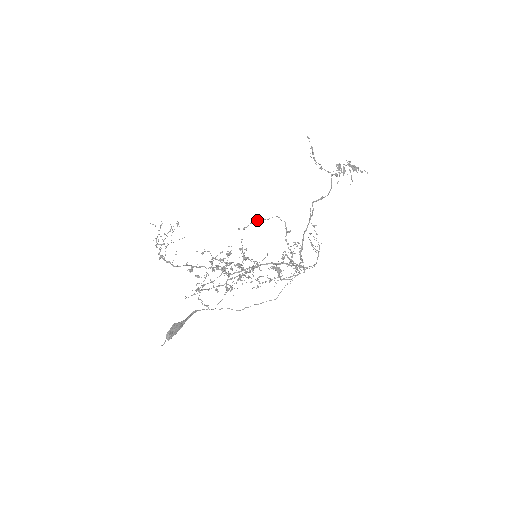
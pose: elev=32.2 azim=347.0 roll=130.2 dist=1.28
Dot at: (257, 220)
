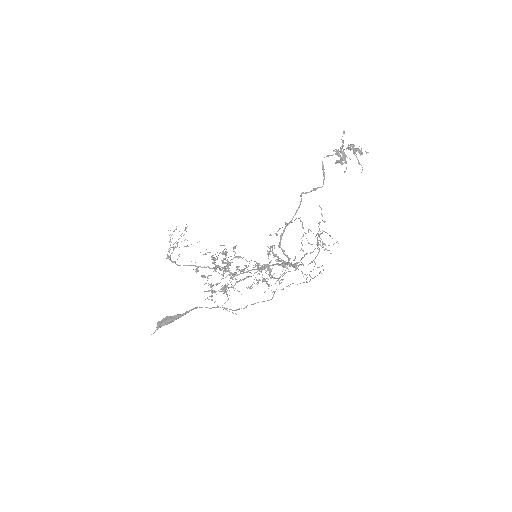
Dot at: (285, 224)
